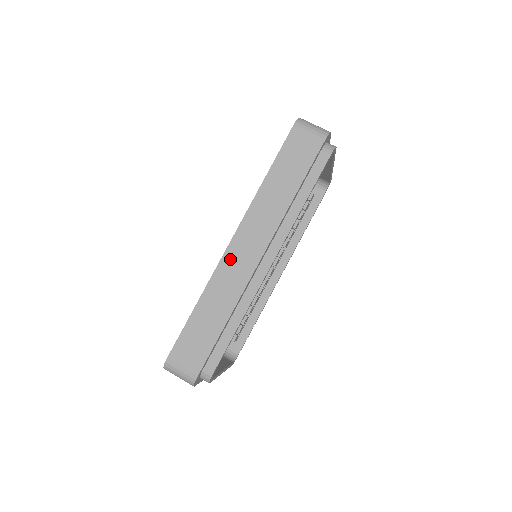
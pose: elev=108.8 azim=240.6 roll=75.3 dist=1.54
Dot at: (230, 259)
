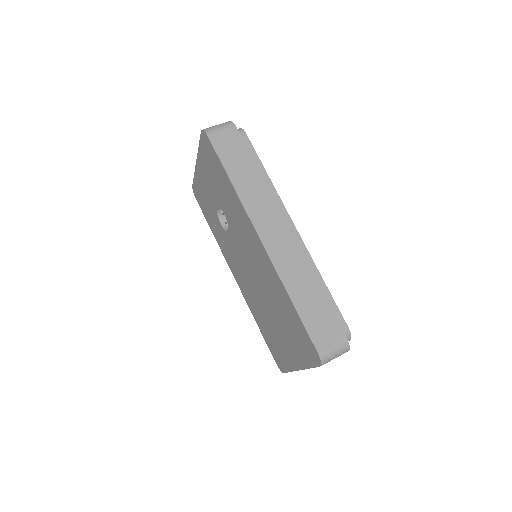
Dot at: (274, 249)
